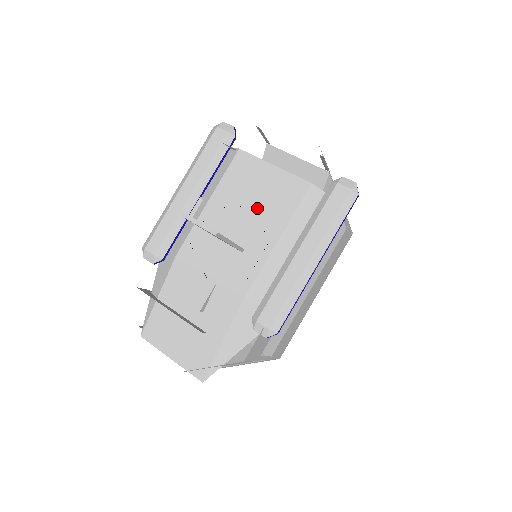
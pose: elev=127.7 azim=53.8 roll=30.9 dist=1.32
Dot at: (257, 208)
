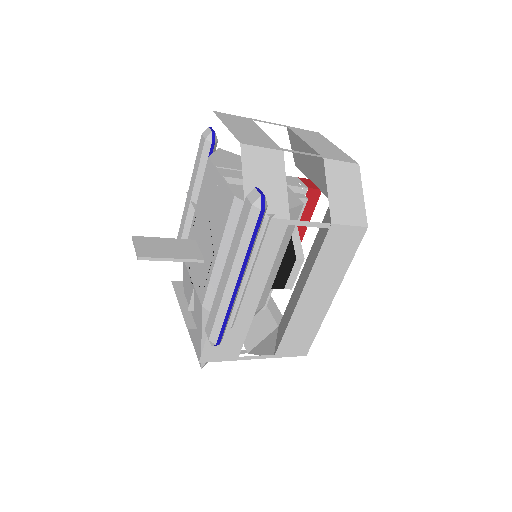
Dot at: (211, 220)
